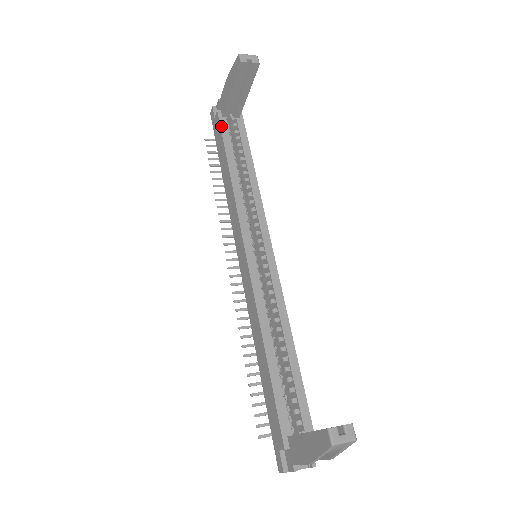
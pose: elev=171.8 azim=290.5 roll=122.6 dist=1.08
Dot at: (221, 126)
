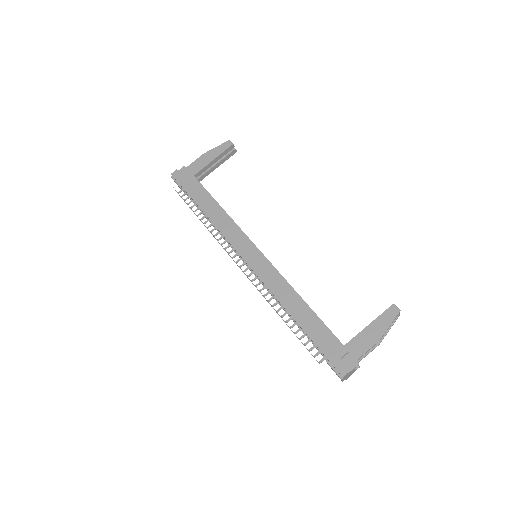
Dot at: (197, 180)
